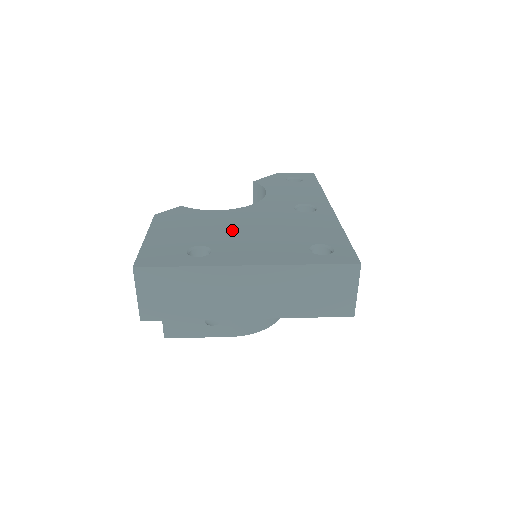
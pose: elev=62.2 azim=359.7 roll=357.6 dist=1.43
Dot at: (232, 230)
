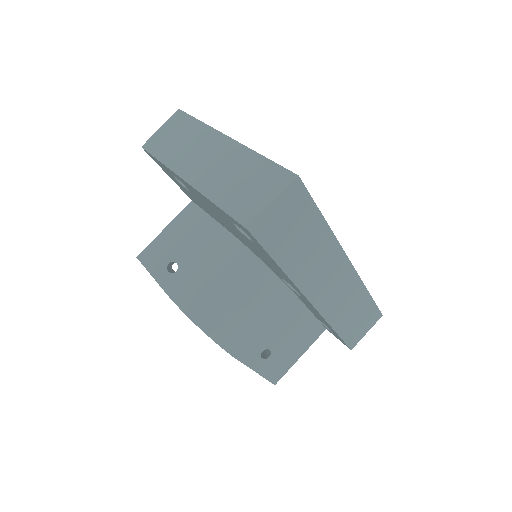
Dot at: occluded
